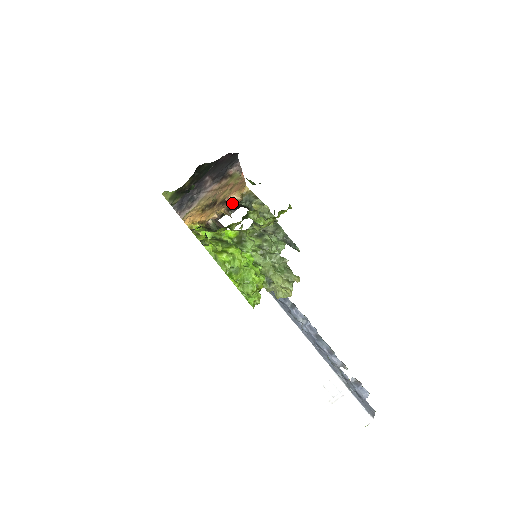
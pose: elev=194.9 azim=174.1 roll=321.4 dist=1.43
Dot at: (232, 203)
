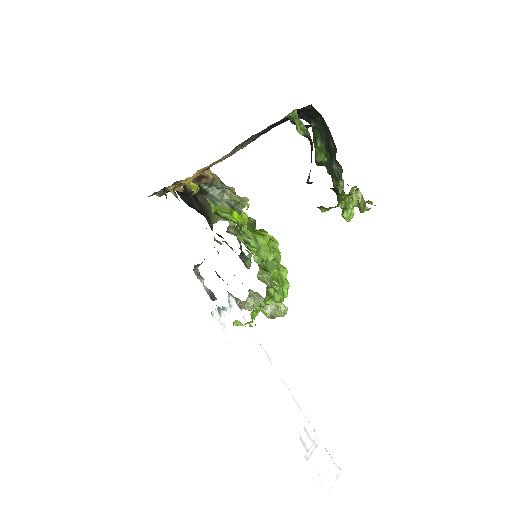
Dot at: (203, 179)
